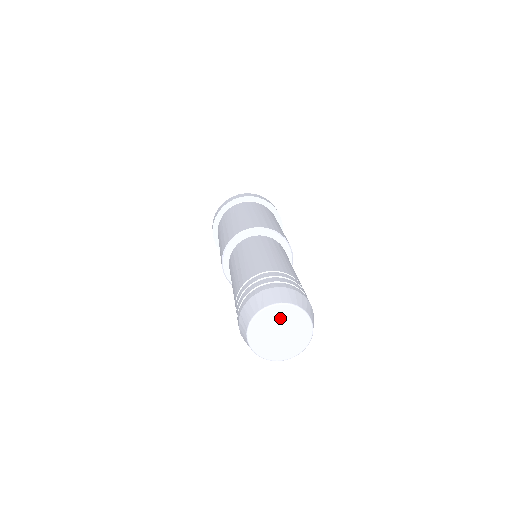
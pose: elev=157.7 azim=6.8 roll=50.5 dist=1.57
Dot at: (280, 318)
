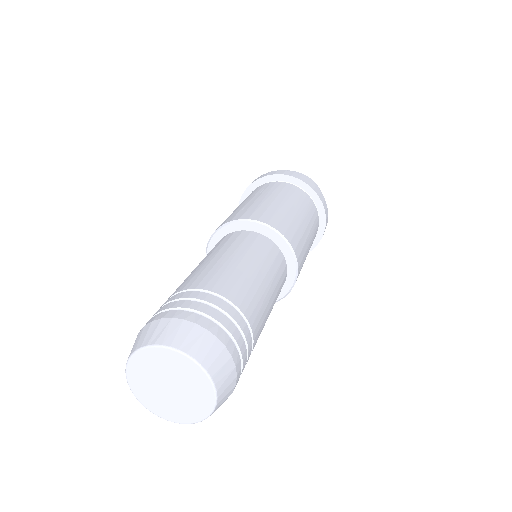
Dot at: (173, 368)
